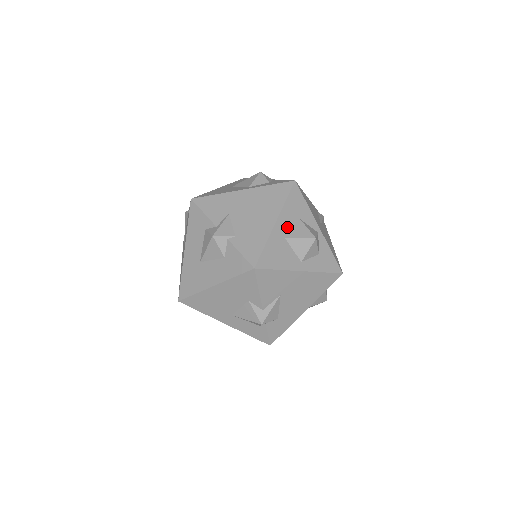
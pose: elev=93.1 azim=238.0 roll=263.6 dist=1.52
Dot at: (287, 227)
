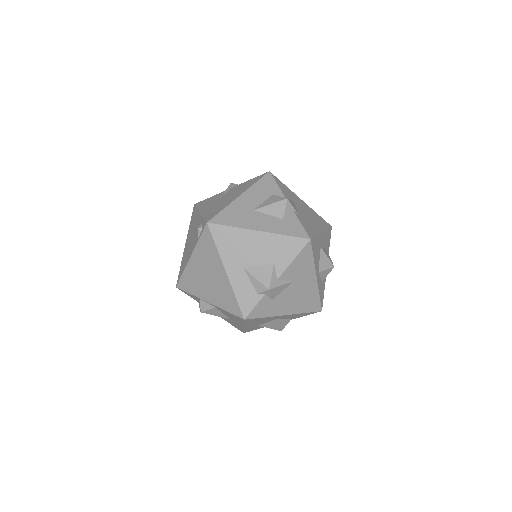
Dot at: (323, 243)
